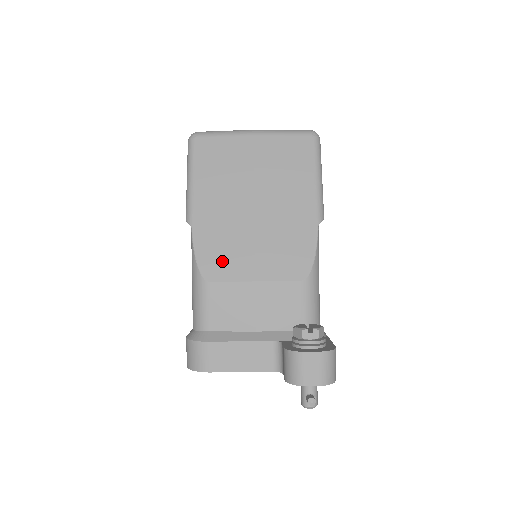
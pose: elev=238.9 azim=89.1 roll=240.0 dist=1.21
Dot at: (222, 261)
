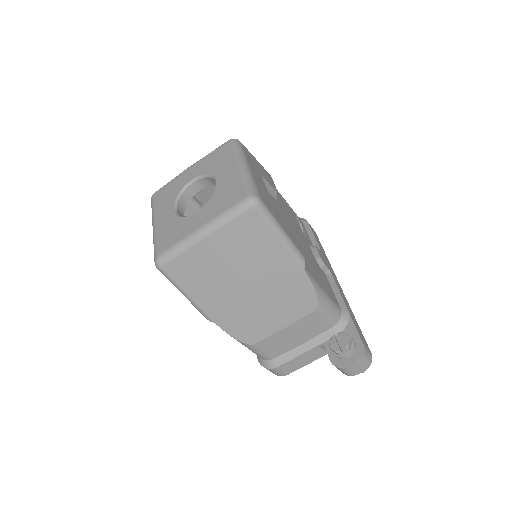
Dot at: (253, 330)
